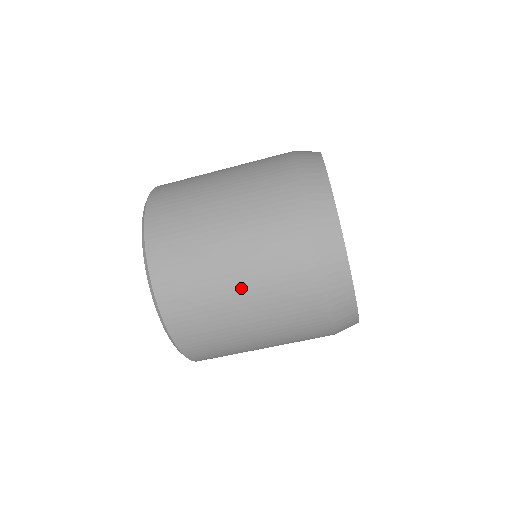
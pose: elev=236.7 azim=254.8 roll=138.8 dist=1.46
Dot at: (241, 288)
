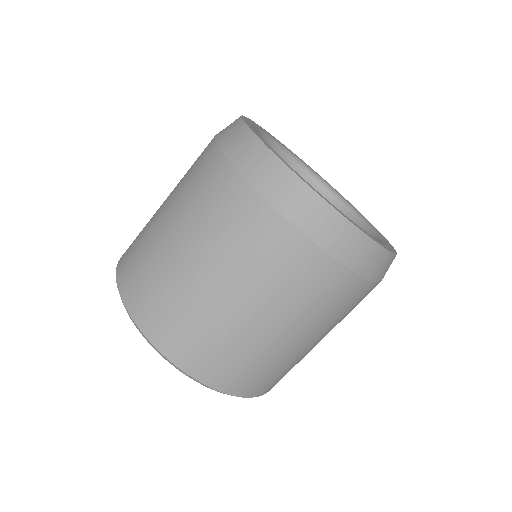
Dot at: (259, 314)
